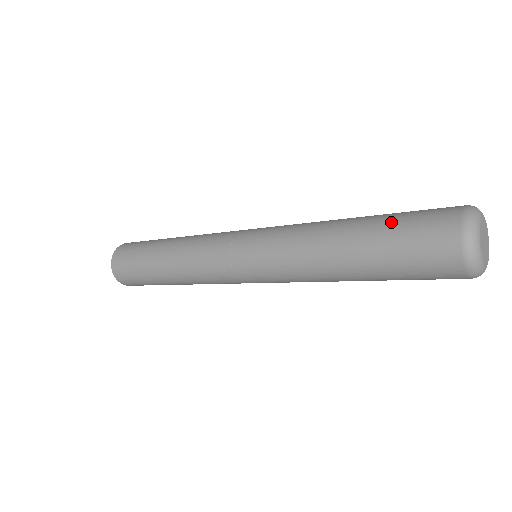
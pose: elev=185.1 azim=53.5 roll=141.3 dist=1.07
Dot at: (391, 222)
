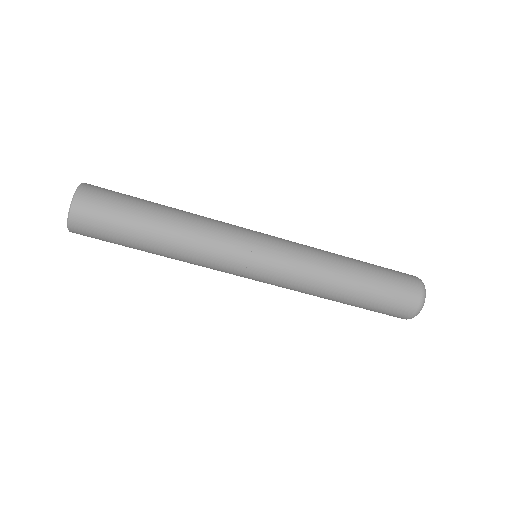
Dot at: occluded
